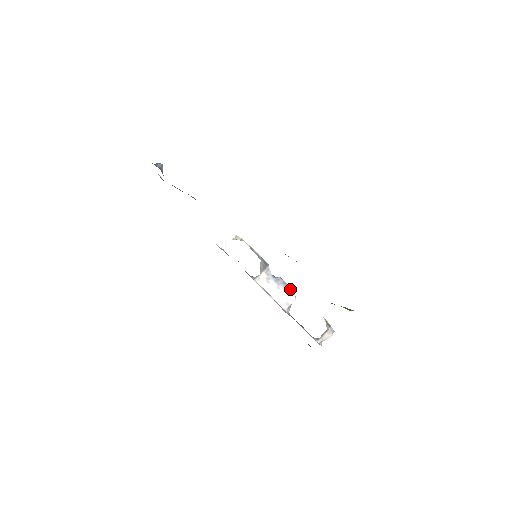
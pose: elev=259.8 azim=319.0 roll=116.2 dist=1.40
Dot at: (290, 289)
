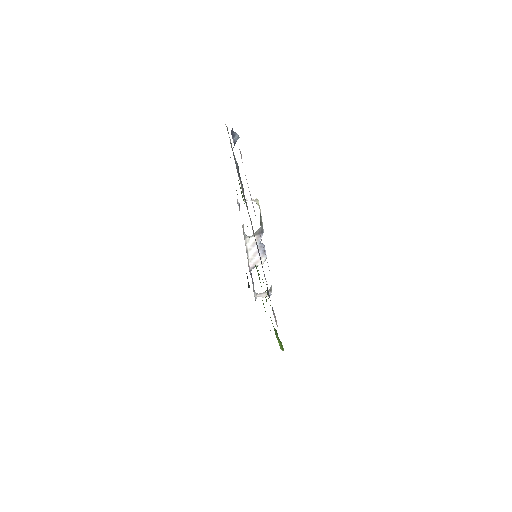
Dot at: (265, 257)
